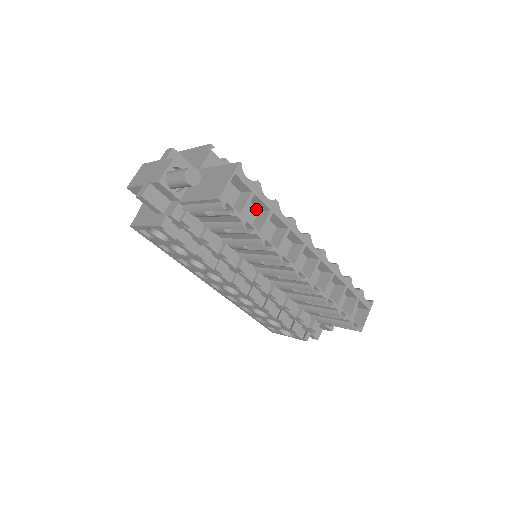
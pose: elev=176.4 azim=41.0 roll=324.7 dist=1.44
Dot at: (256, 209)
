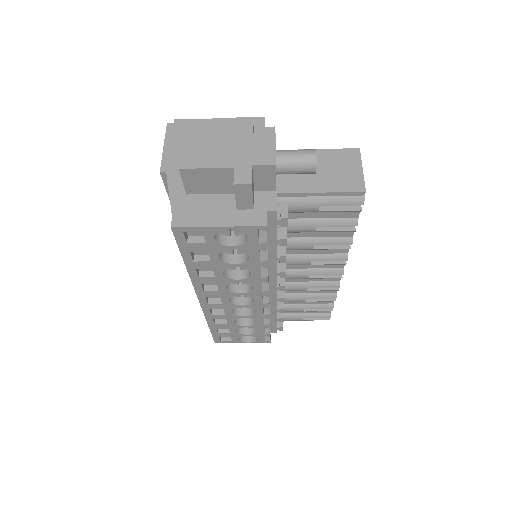
Dot at: occluded
